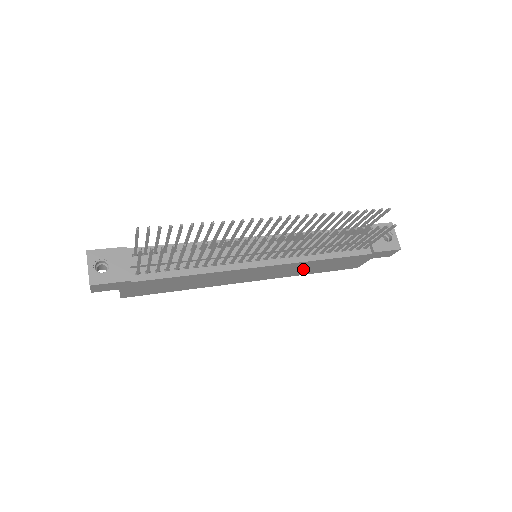
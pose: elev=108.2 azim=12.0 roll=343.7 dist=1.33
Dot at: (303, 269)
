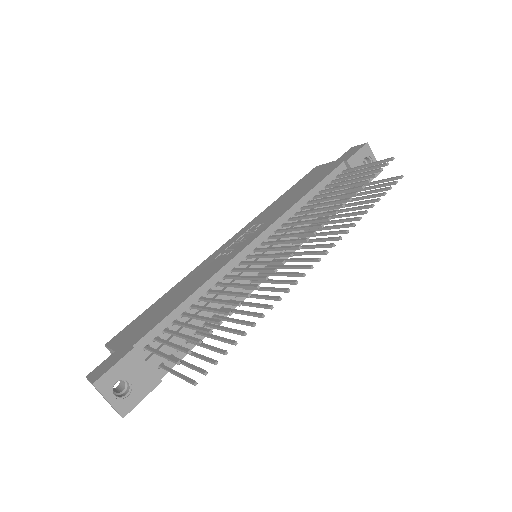
Dot at: occluded
